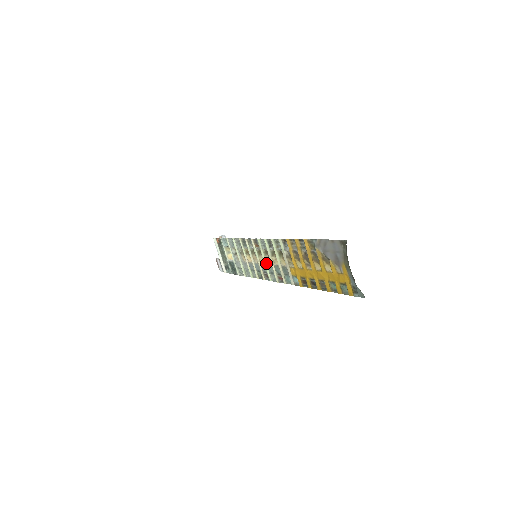
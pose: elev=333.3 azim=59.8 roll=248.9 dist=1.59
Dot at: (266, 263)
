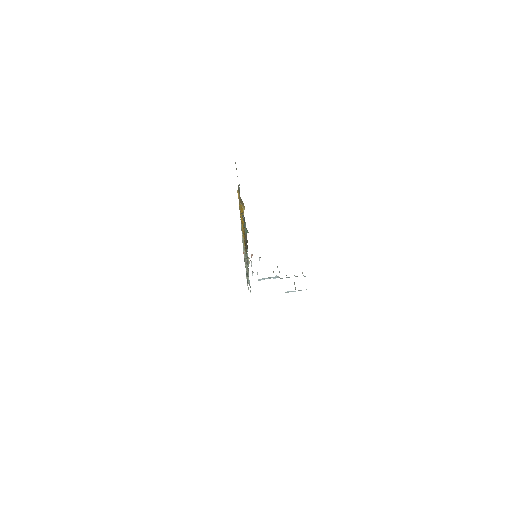
Dot at: occluded
